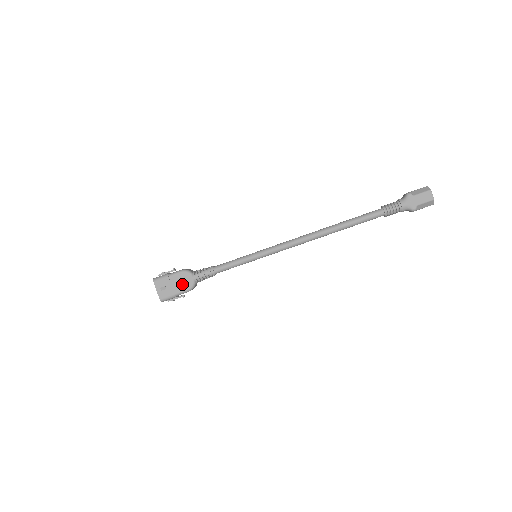
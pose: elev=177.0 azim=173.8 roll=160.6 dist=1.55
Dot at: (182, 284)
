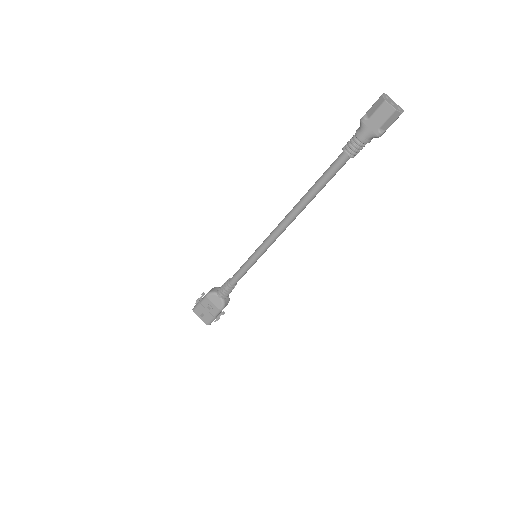
Dot at: (213, 306)
